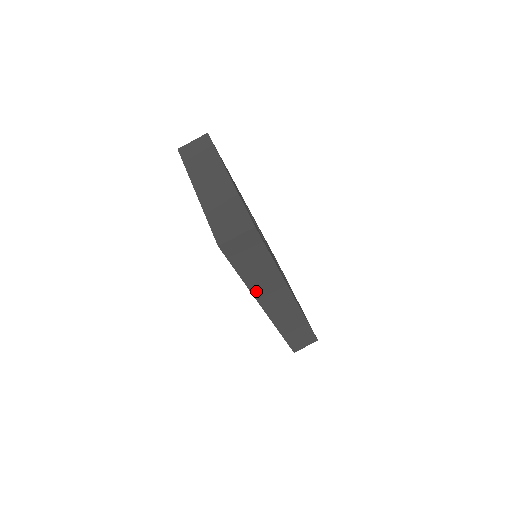
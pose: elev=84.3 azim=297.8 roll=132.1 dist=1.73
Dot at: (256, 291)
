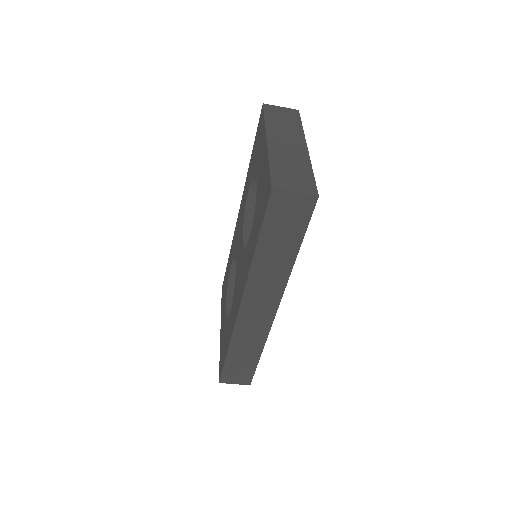
Dot at: (254, 275)
